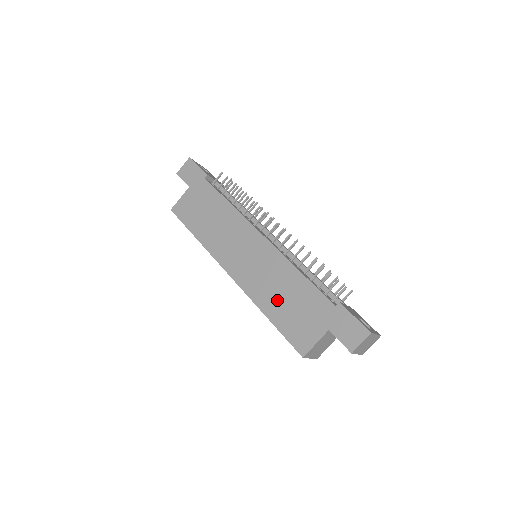
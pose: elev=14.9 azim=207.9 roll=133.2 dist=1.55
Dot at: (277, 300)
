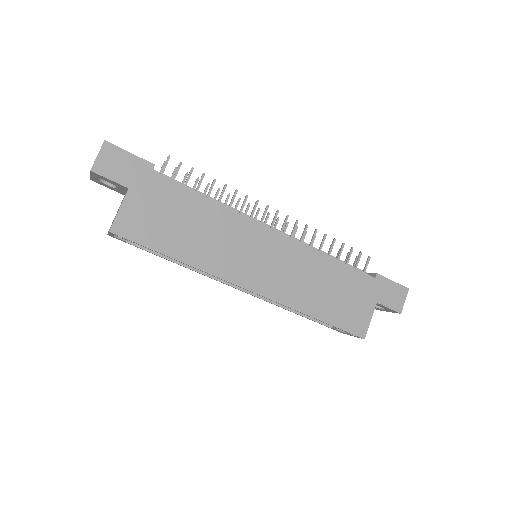
Dot at: (320, 296)
